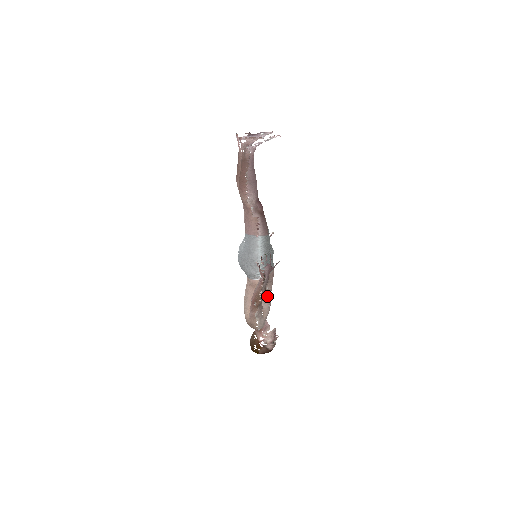
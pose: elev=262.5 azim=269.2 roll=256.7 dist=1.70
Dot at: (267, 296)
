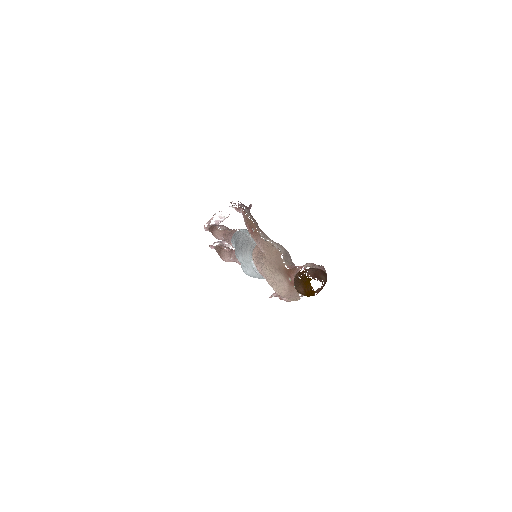
Dot at: occluded
